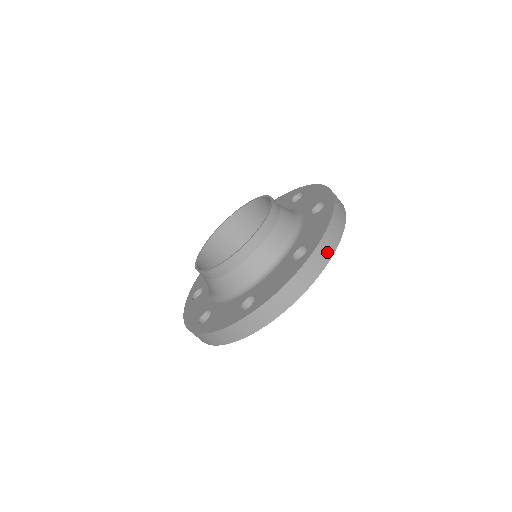
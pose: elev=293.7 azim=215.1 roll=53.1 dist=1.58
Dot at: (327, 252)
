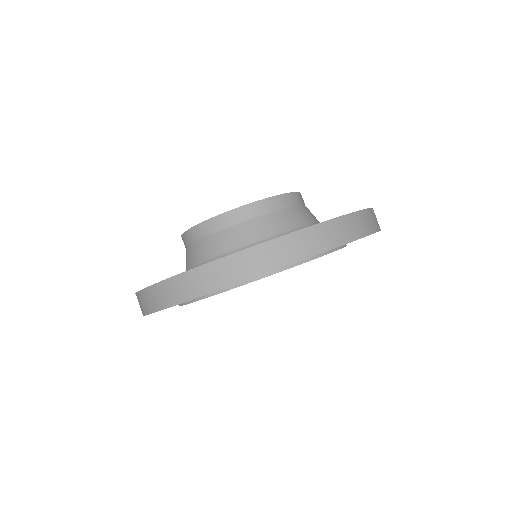
Dot at: (354, 230)
